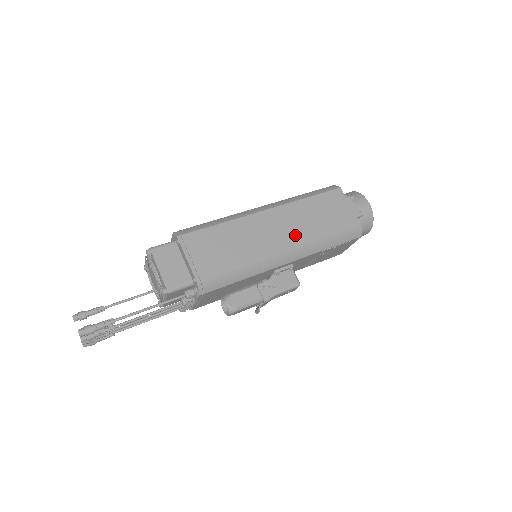
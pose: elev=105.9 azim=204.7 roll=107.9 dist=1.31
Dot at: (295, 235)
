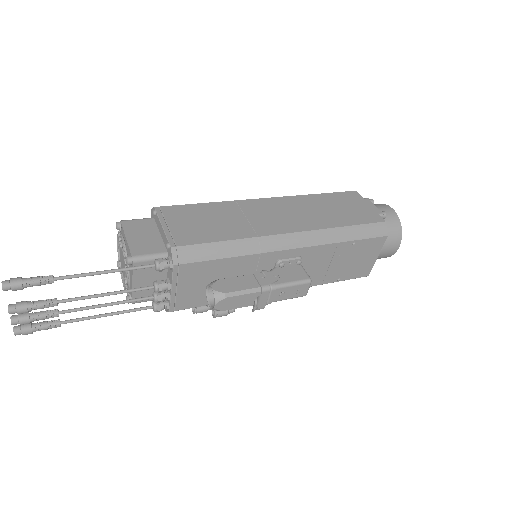
Dot at: (301, 220)
